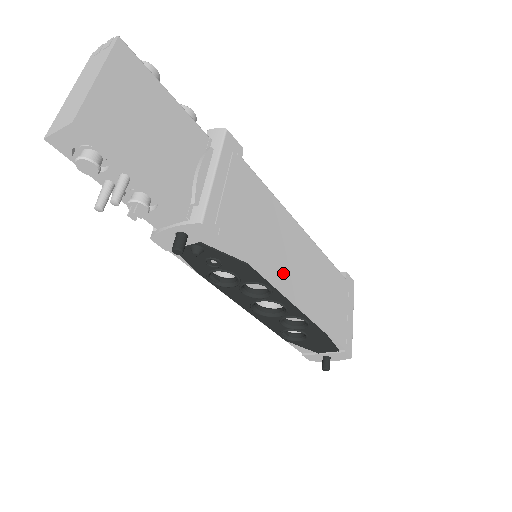
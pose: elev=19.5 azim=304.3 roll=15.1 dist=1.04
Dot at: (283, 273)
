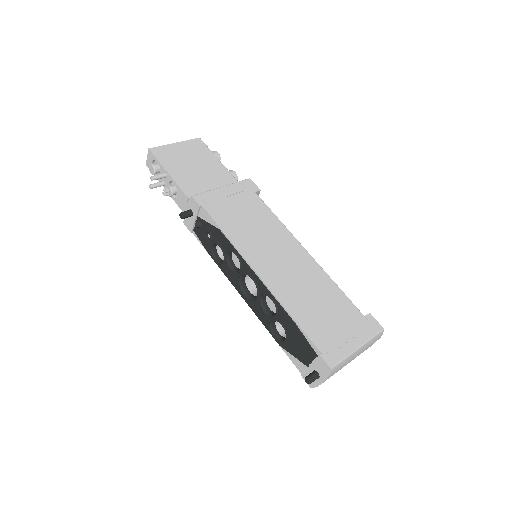
Dot at: (256, 253)
